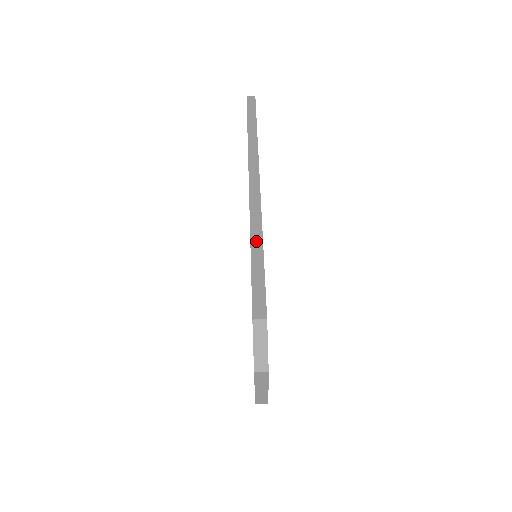
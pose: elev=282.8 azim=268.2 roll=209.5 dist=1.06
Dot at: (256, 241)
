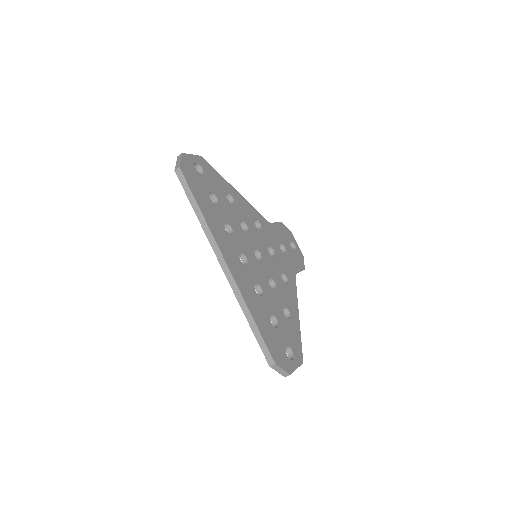
Dot at: (248, 316)
